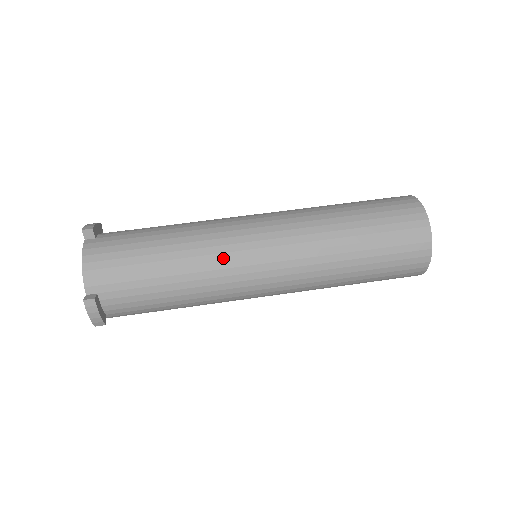
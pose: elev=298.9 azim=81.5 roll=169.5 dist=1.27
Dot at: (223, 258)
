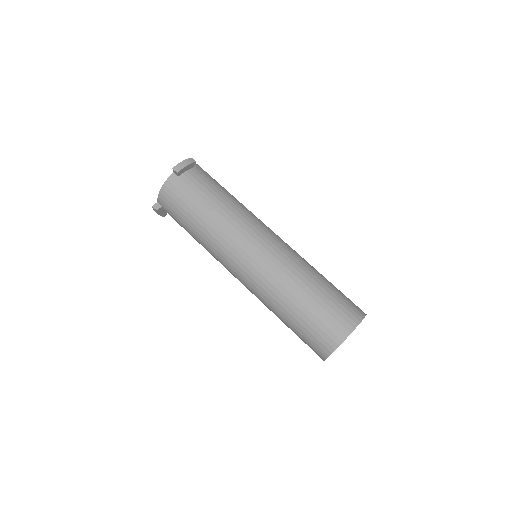
Dot at: (220, 252)
